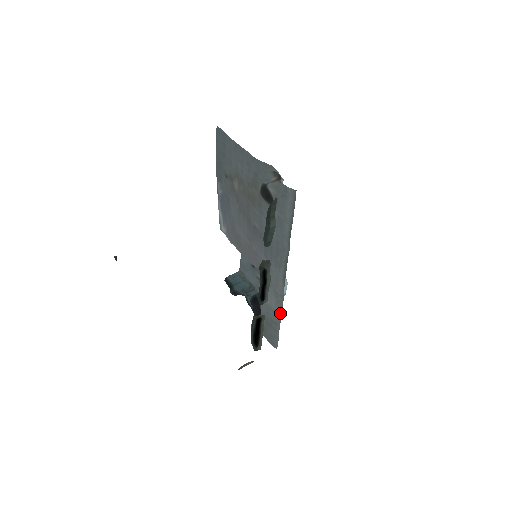
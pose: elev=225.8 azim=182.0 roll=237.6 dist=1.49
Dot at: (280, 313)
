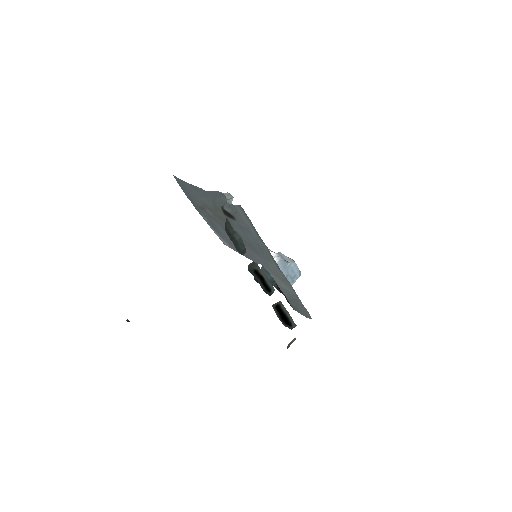
Dot at: (294, 292)
